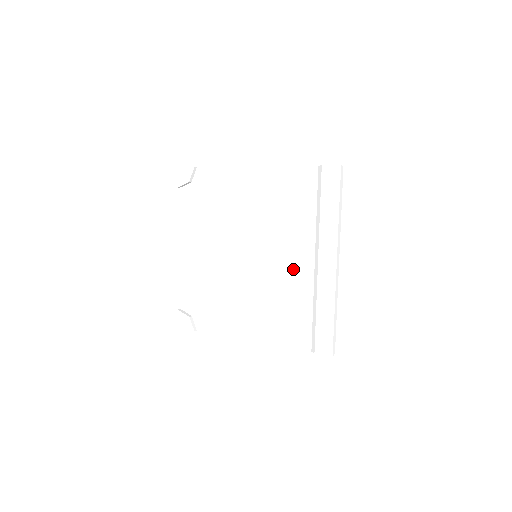
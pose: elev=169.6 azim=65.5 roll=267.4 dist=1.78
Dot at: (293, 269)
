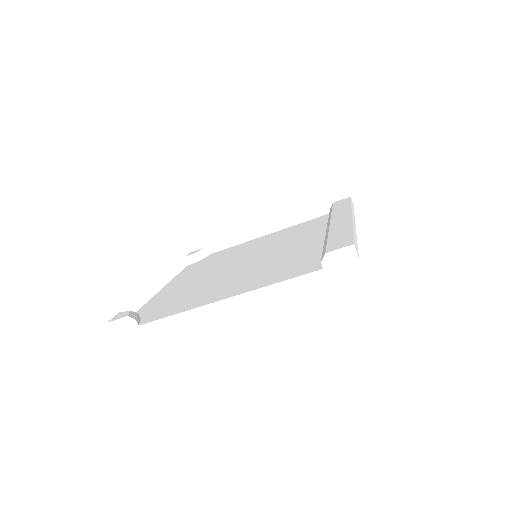
Dot at: (300, 246)
